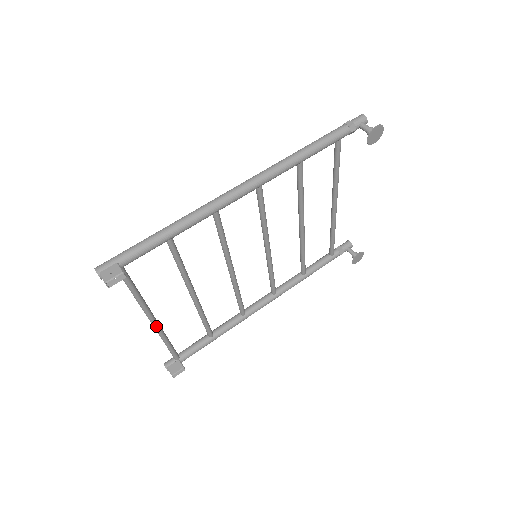
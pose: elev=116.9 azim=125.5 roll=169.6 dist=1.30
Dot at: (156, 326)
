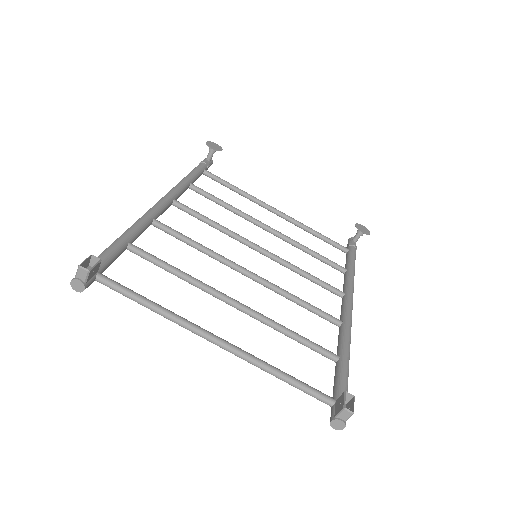
Dot at: (228, 345)
